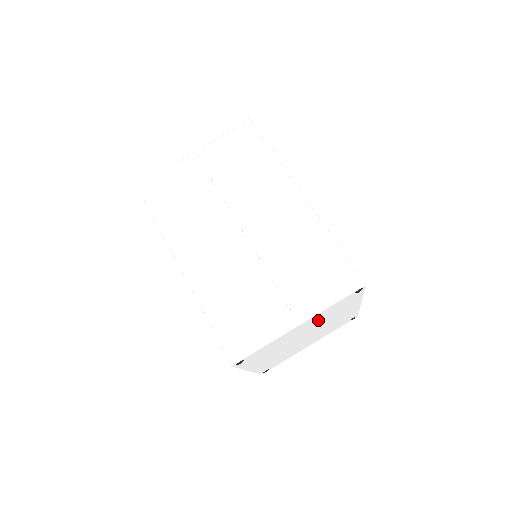
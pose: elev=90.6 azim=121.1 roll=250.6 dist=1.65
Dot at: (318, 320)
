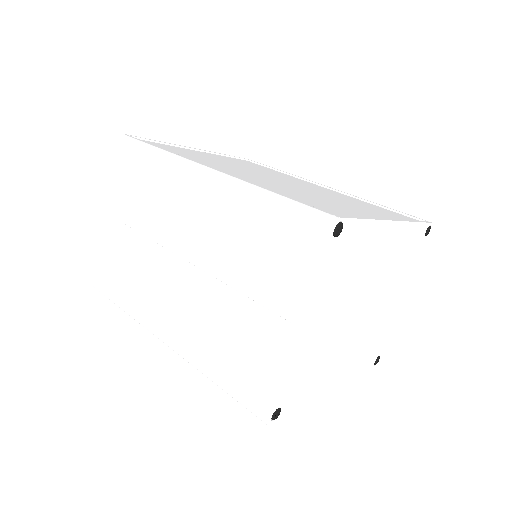
Dot at: (335, 295)
